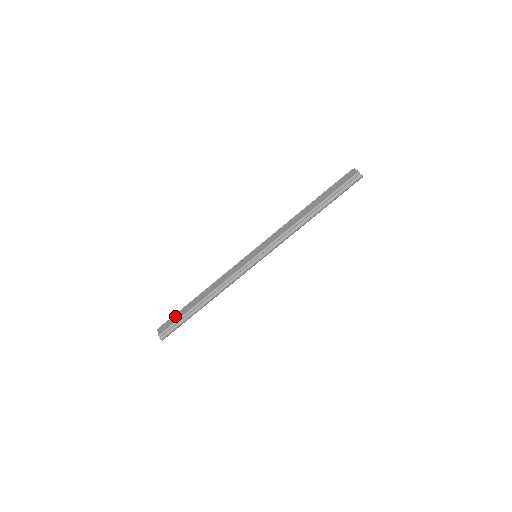
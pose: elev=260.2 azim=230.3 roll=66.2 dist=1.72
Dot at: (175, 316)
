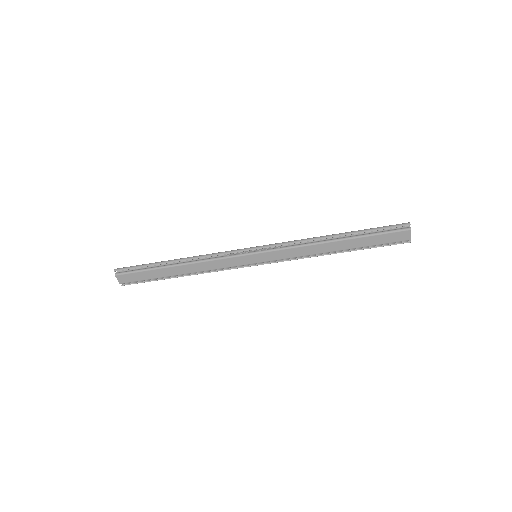
Dot at: (141, 274)
